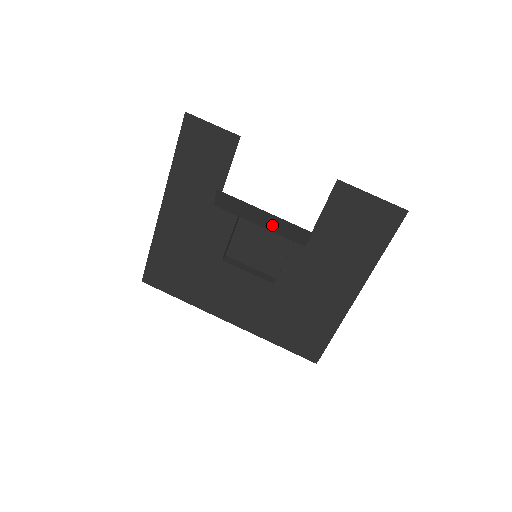
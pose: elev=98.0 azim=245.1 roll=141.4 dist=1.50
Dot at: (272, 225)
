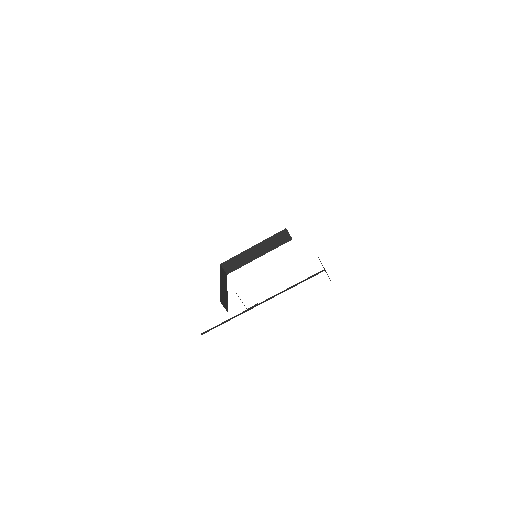
Dot at: occluded
